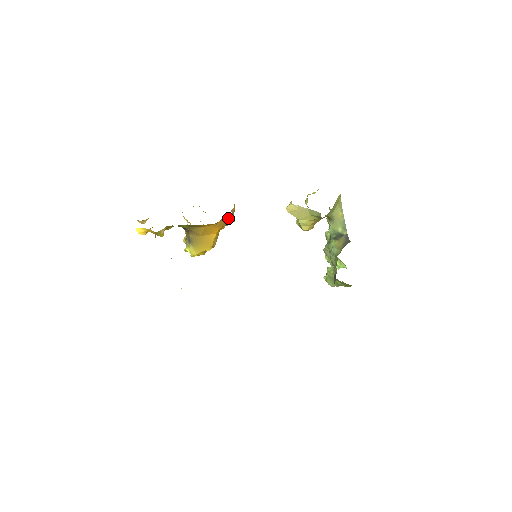
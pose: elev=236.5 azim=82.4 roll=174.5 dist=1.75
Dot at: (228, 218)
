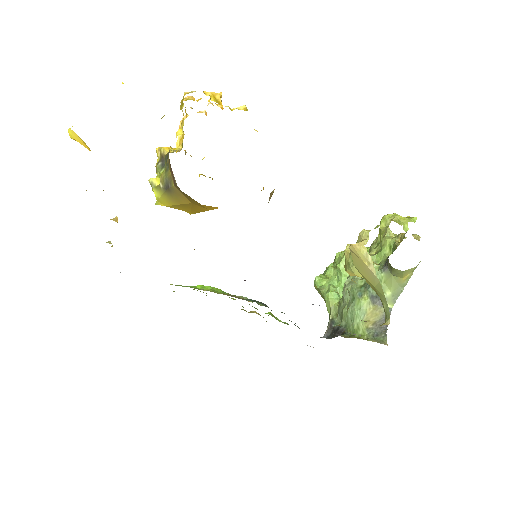
Dot at: occluded
